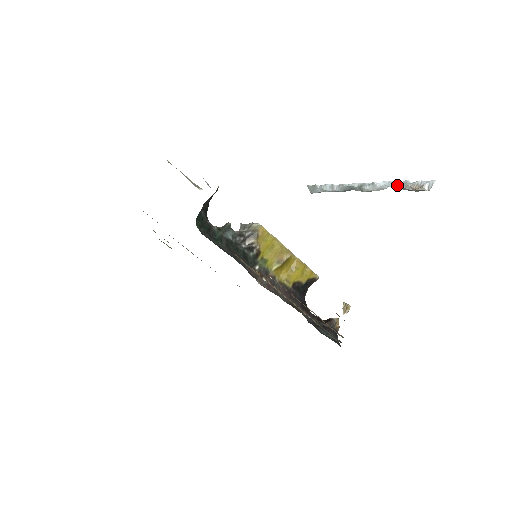
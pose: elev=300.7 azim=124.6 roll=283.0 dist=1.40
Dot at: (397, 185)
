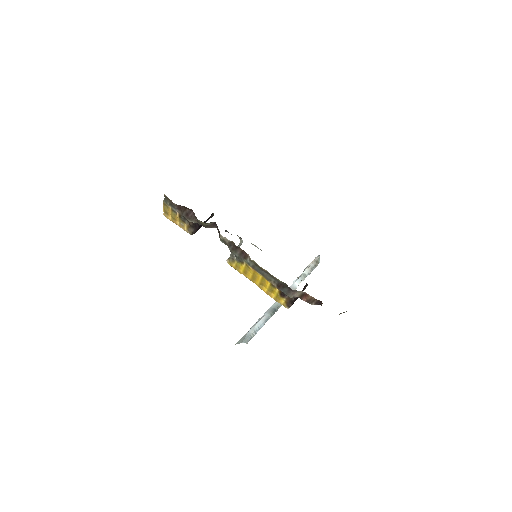
Dot at: (302, 273)
